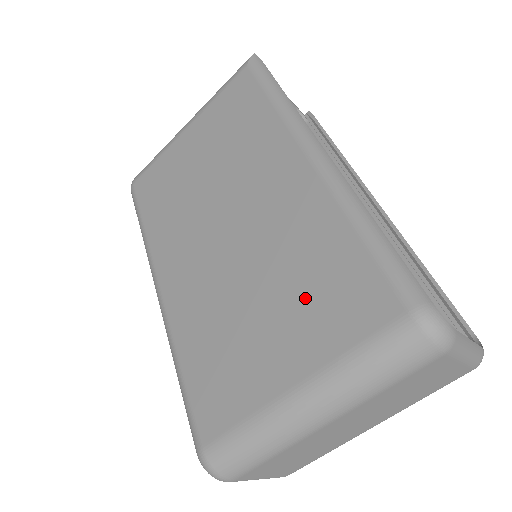
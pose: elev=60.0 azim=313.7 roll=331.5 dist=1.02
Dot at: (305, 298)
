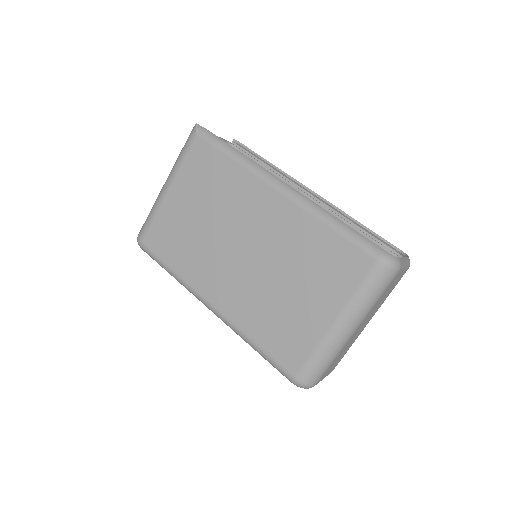
Dot at: (317, 274)
